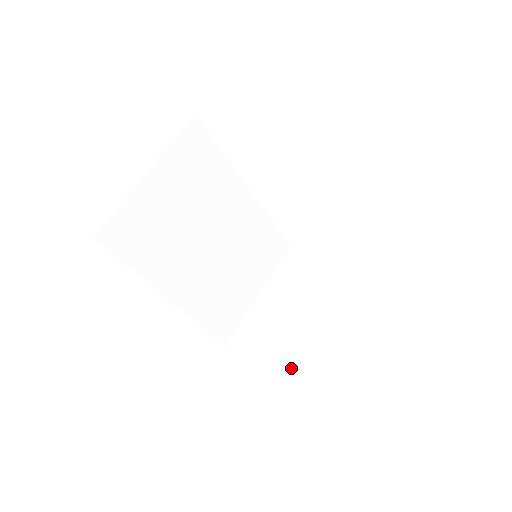
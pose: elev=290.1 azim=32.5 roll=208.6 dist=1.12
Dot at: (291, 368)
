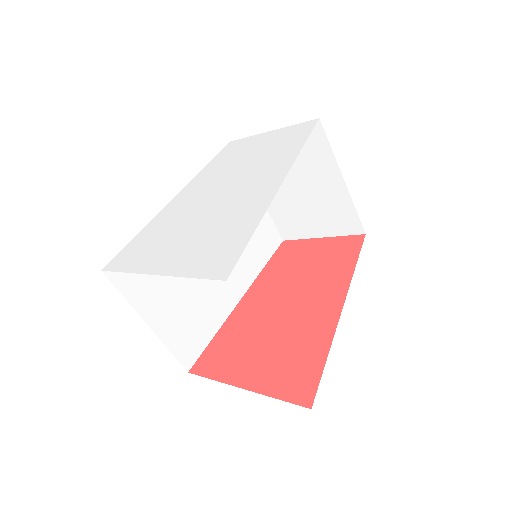
Dot at: (341, 226)
